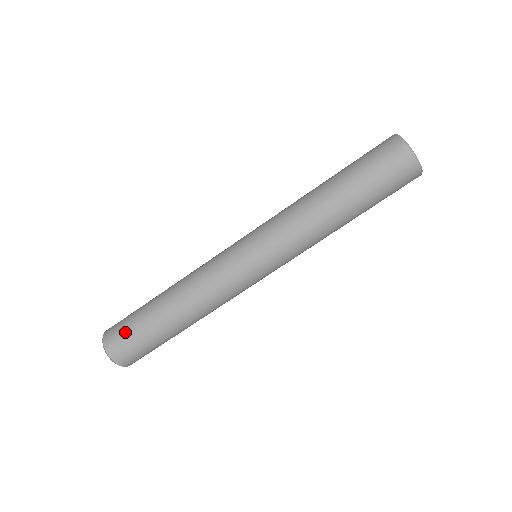
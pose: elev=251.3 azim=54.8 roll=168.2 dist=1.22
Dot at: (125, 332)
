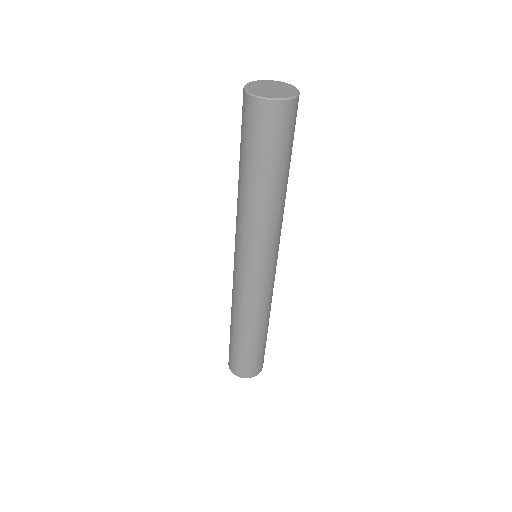
Dot at: (243, 364)
